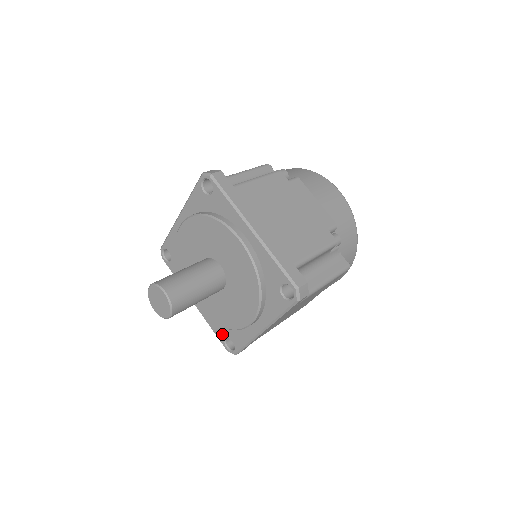
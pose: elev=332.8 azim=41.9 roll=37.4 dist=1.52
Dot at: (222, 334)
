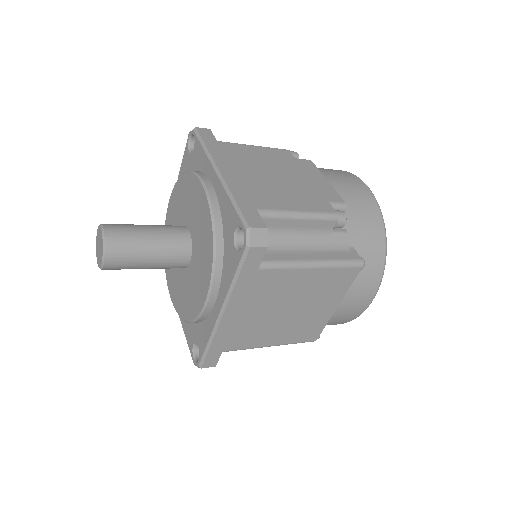
Dot at: (191, 339)
